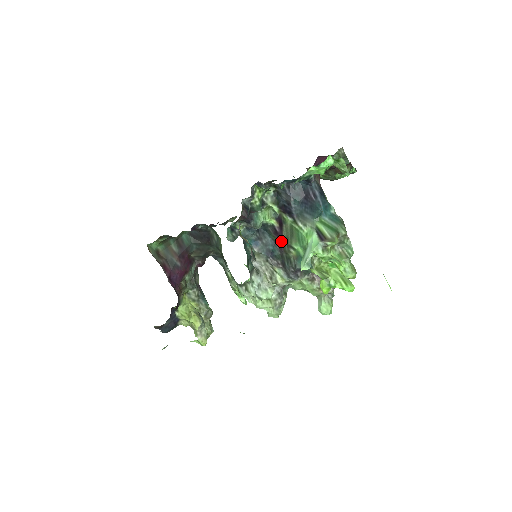
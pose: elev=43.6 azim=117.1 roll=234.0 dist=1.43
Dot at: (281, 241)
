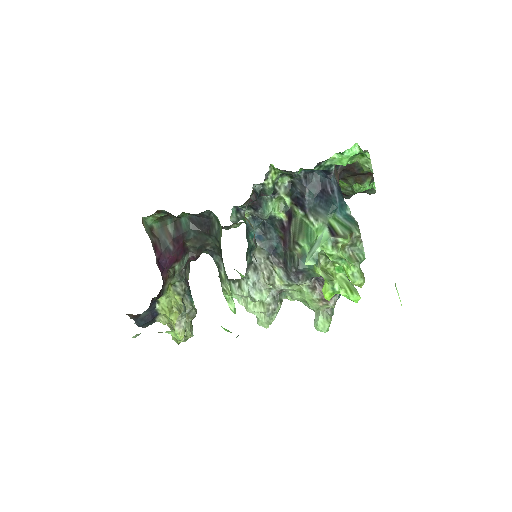
Dot at: (287, 237)
